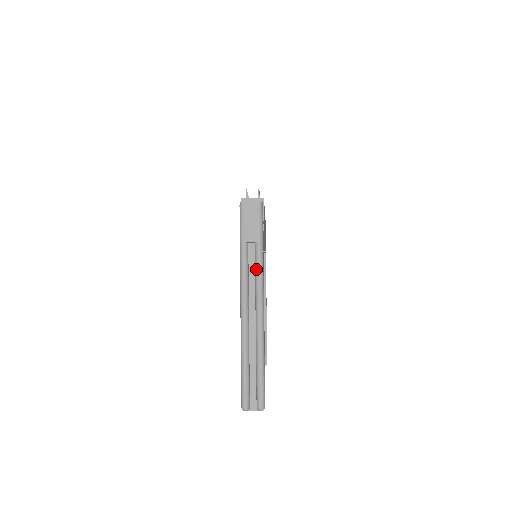
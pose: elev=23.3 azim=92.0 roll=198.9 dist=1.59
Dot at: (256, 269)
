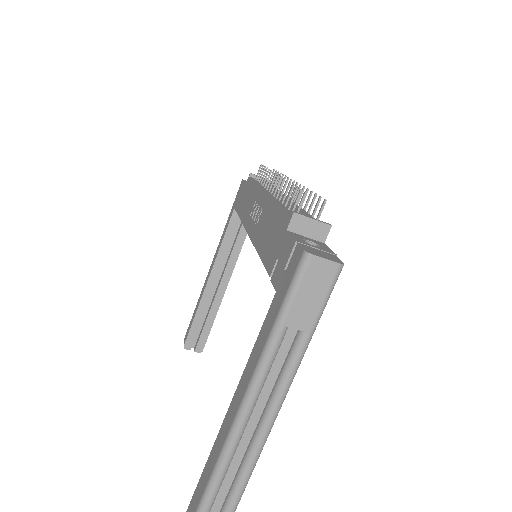
Dot at: (285, 373)
